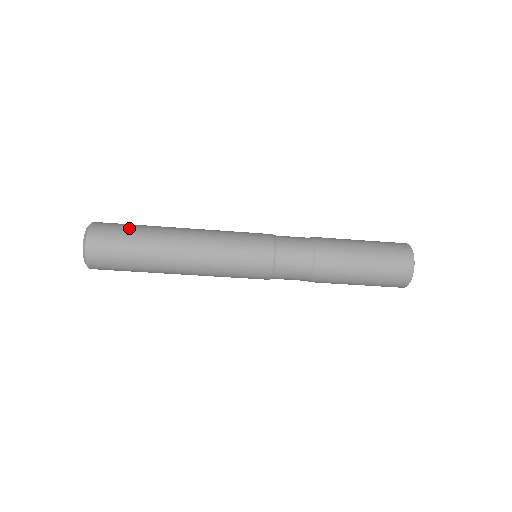
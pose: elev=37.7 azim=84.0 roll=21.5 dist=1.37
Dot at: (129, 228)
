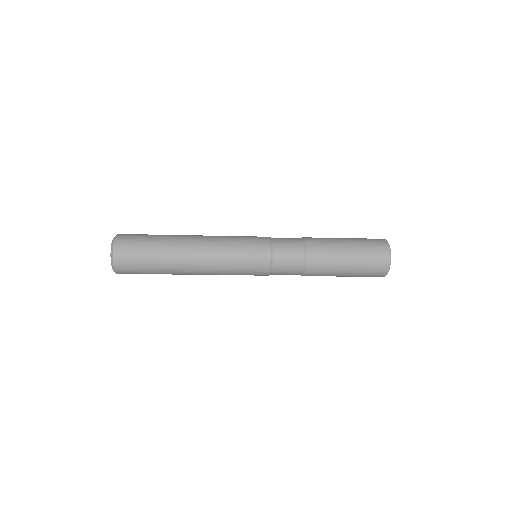
Dot at: (146, 252)
